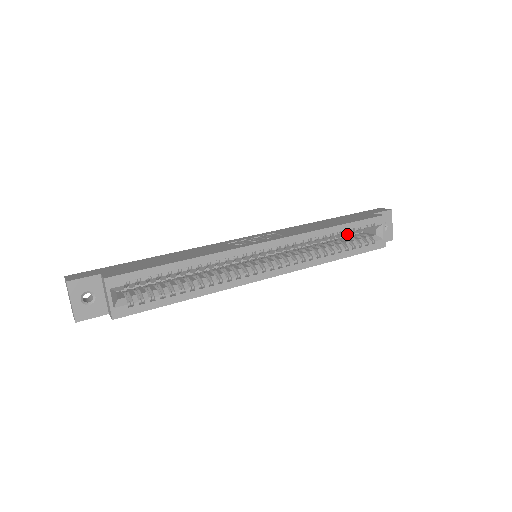
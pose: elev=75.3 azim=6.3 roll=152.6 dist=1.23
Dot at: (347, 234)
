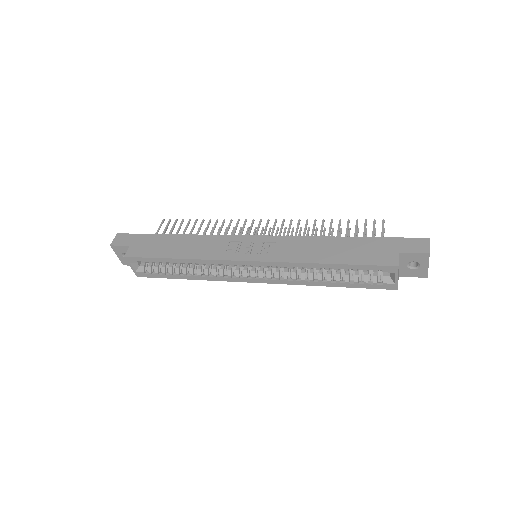
Dot at: (346, 270)
